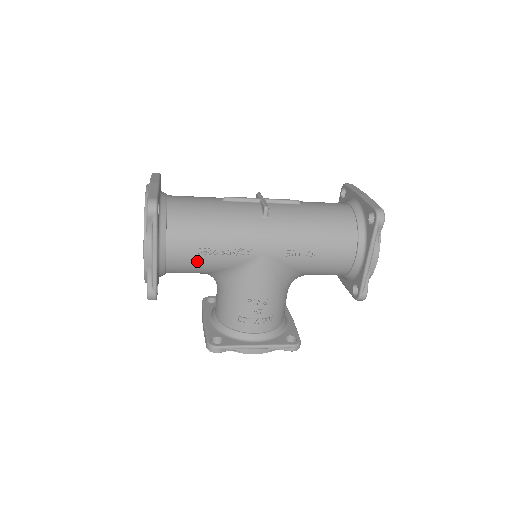
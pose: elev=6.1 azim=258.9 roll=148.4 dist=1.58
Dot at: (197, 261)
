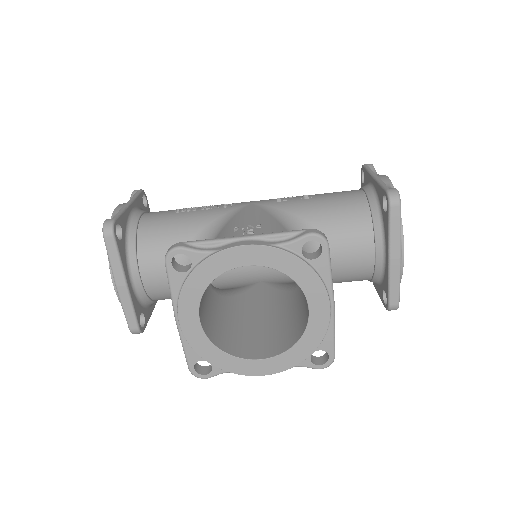
Dot at: (173, 218)
